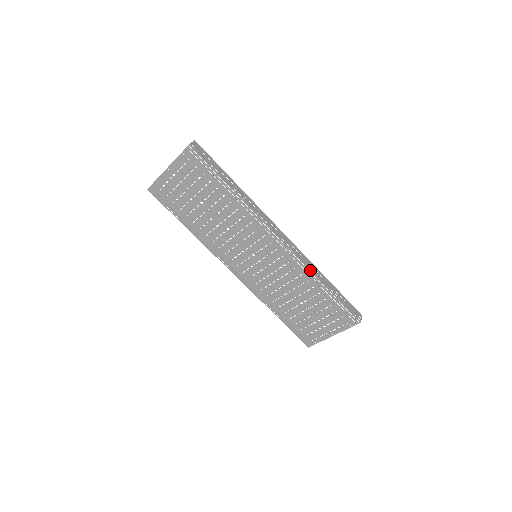
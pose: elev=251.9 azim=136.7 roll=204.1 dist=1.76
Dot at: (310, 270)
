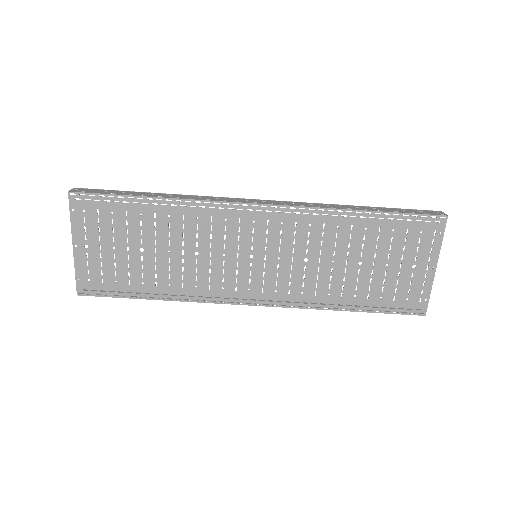
Dot at: (327, 208)
